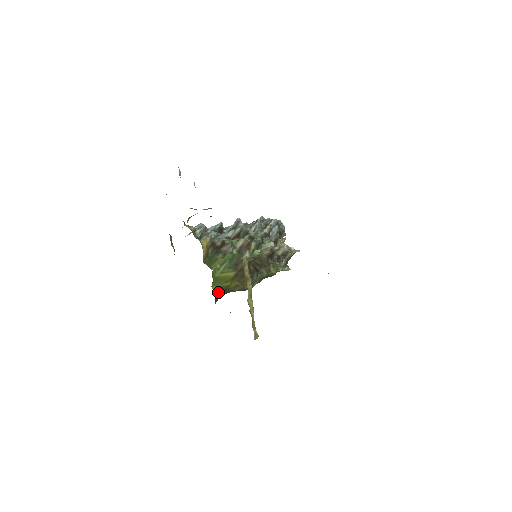
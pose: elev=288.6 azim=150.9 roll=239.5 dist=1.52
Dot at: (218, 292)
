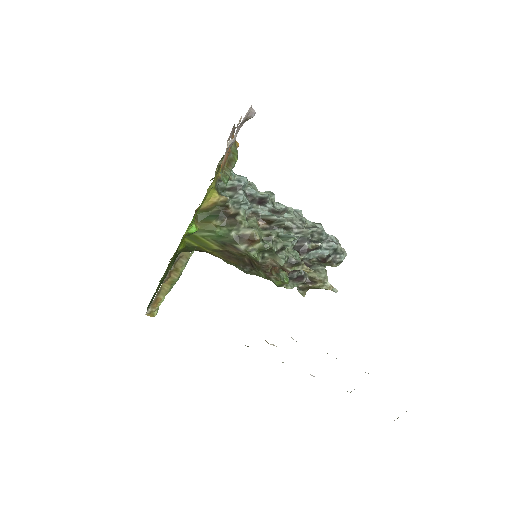
Dot at: (192, 247)
